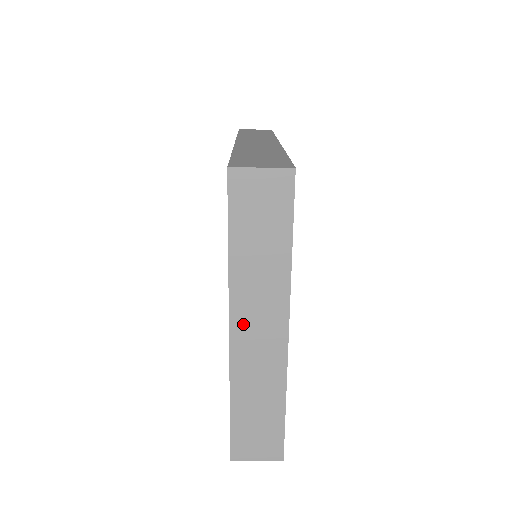
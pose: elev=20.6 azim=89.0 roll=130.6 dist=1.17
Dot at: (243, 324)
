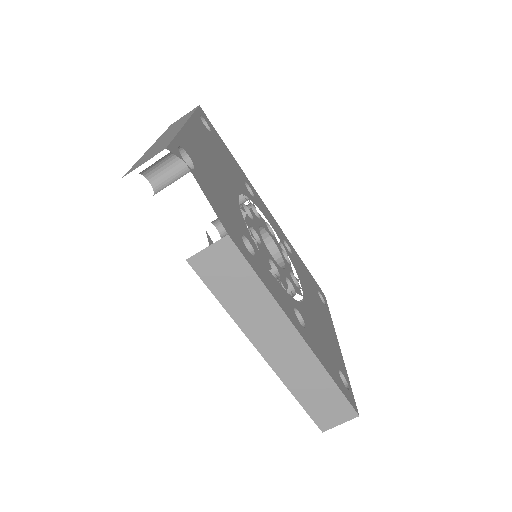
Dot at: occluded
